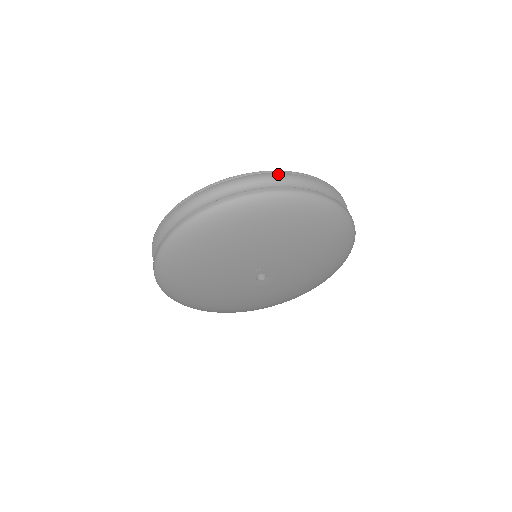
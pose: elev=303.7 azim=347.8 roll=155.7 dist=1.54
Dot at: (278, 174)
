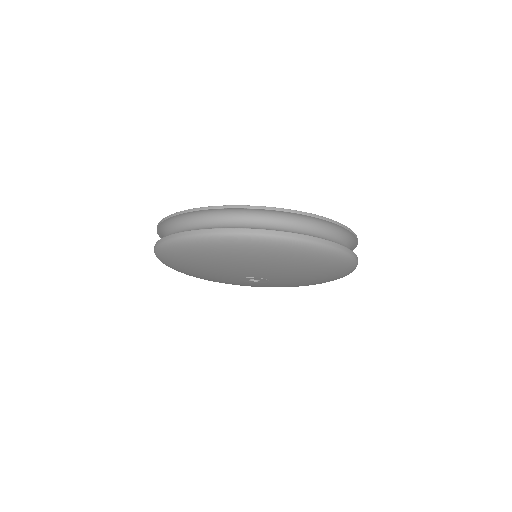
Dot at: (215, 210)
